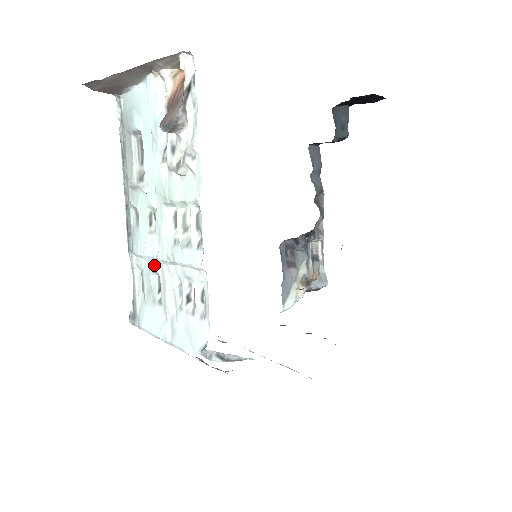
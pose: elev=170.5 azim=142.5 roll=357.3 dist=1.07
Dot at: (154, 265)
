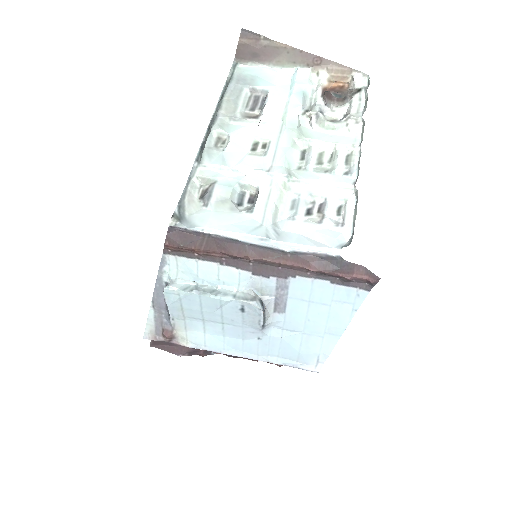
Dot at: (251, 179)
